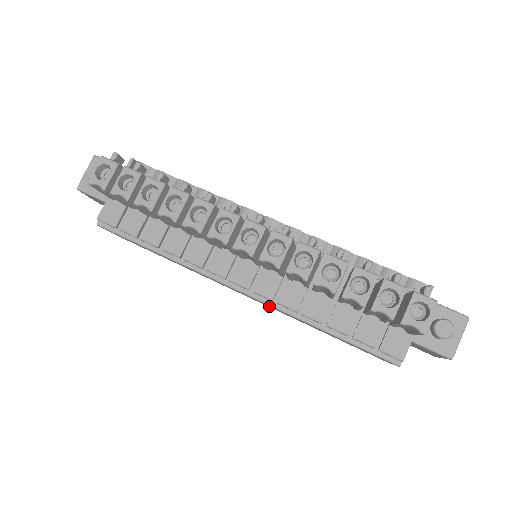
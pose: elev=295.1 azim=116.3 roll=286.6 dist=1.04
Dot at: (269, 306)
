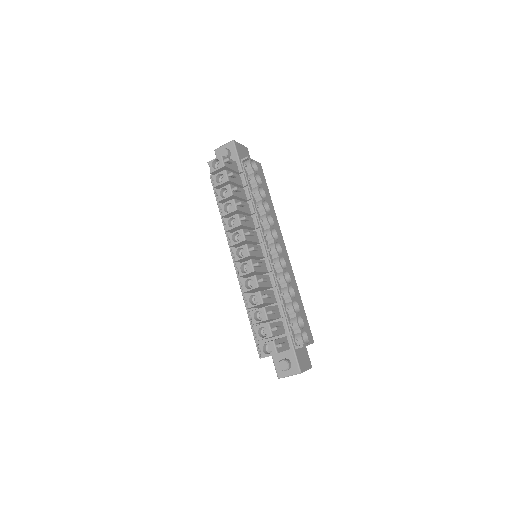
Dot at: occluded
